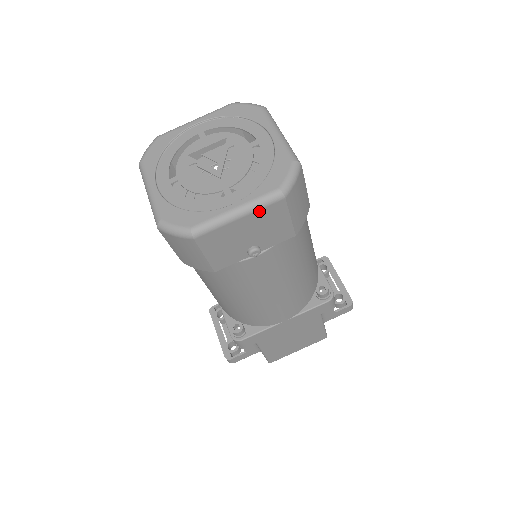
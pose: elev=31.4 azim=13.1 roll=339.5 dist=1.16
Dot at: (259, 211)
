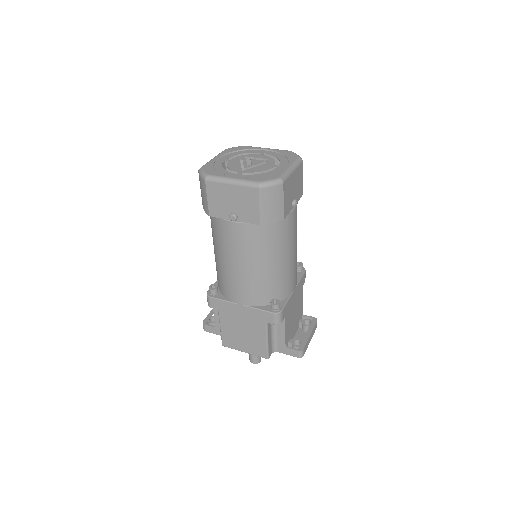
Dot at: (243, 187)
